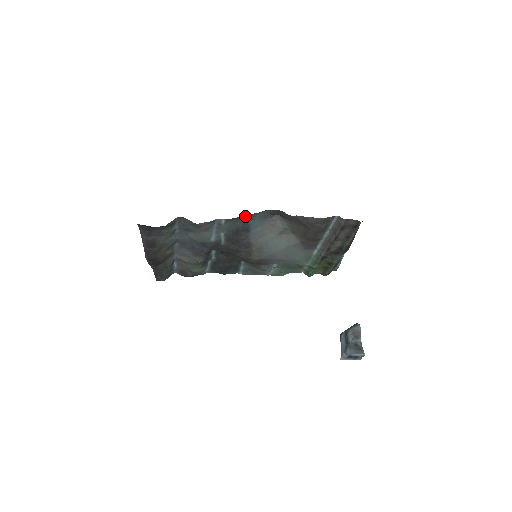
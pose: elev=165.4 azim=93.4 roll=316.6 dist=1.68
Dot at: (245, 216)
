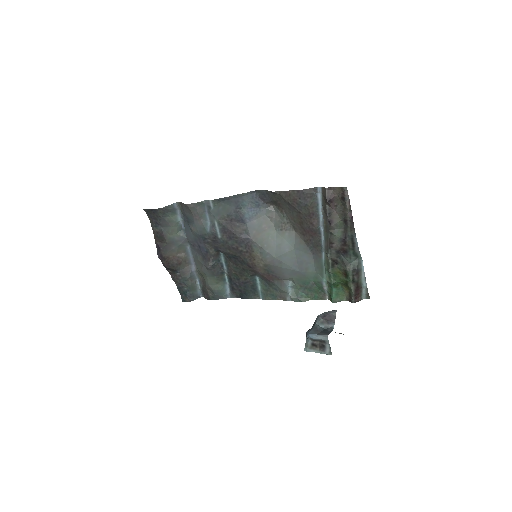
Dot at: (232, 198)
